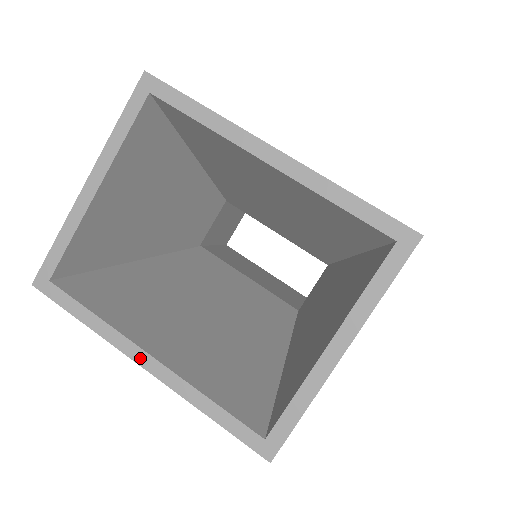
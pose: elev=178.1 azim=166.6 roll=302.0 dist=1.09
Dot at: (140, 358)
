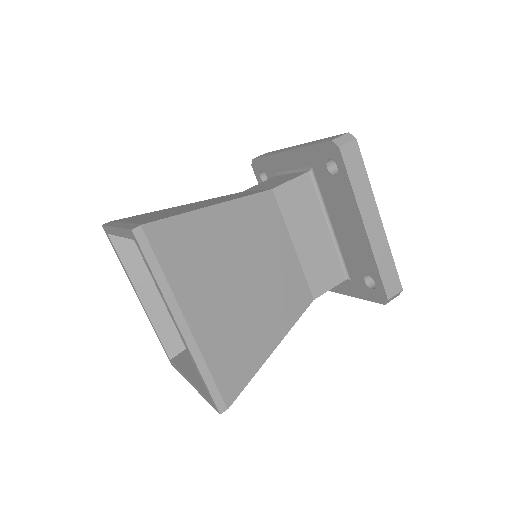
Dot at: (137, 295)
